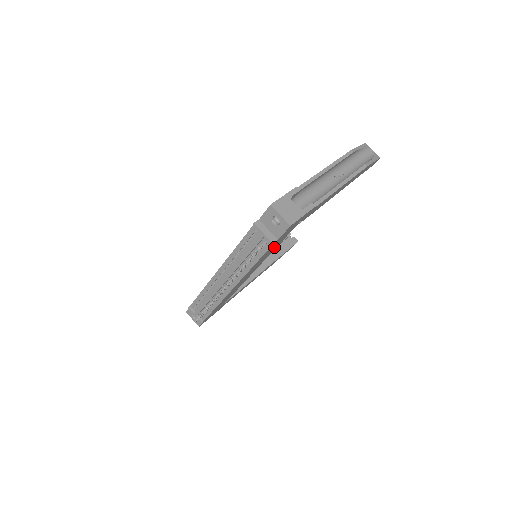
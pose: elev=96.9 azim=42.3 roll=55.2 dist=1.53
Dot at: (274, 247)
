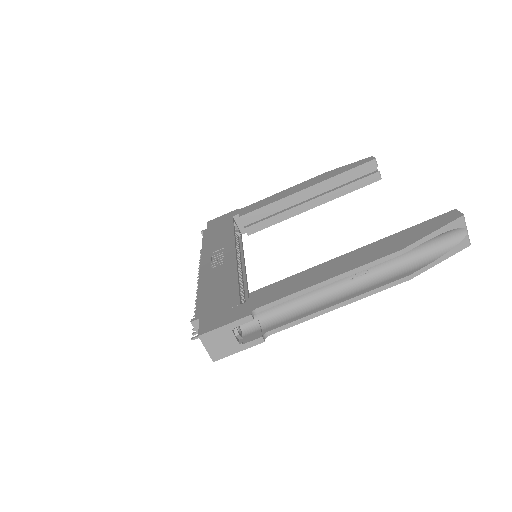
Dot at: occluded
